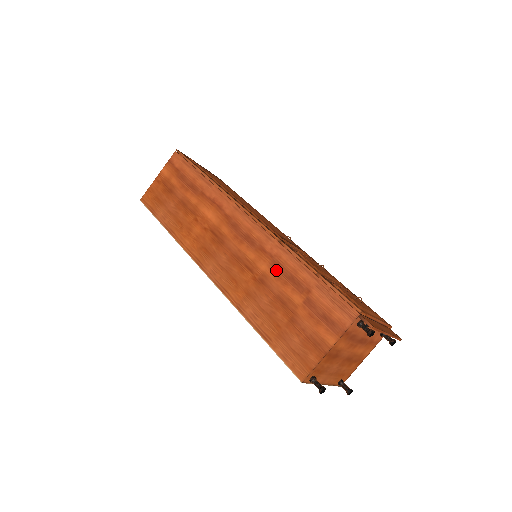
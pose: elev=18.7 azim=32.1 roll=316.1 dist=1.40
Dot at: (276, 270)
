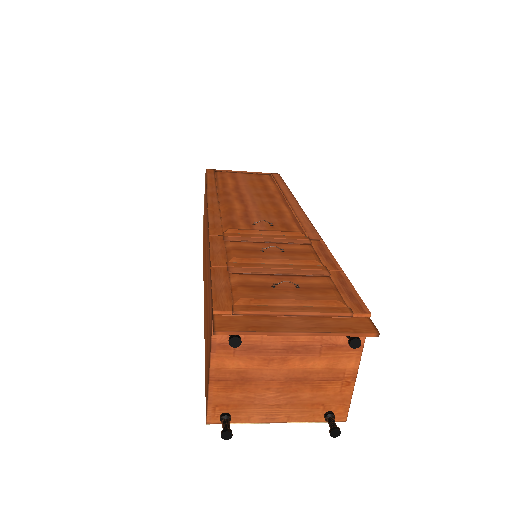
Dot at: occluded
